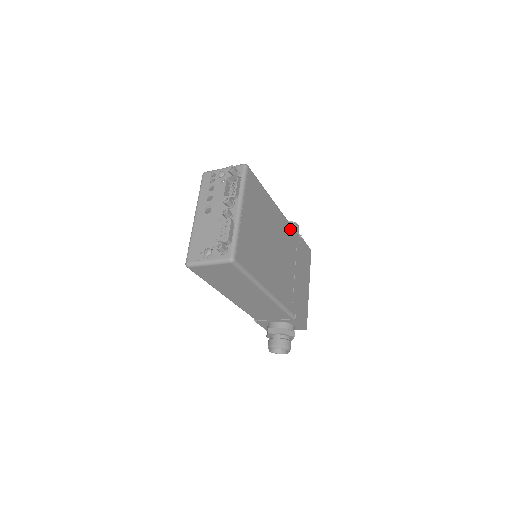
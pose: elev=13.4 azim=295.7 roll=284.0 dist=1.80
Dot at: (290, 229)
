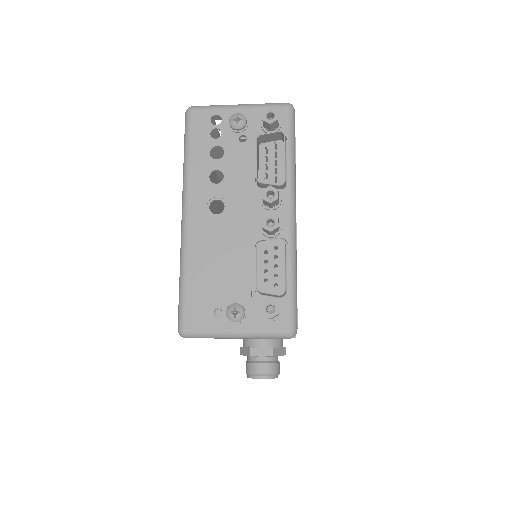
Dot at: occluded
